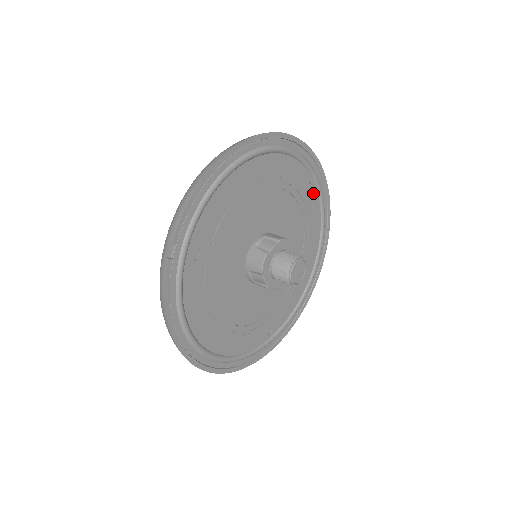
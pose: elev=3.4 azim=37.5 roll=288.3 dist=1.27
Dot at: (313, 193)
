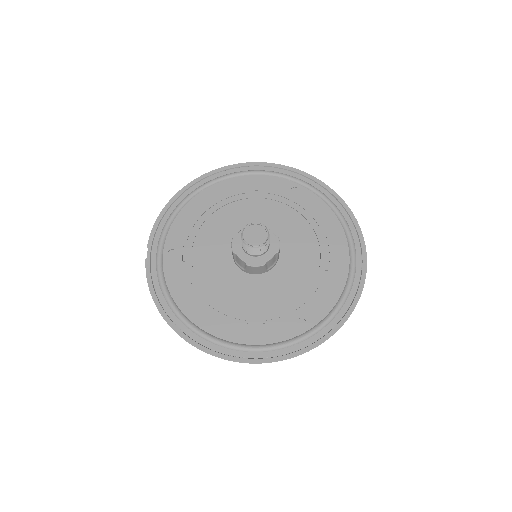
Dot at: (306, 194)
